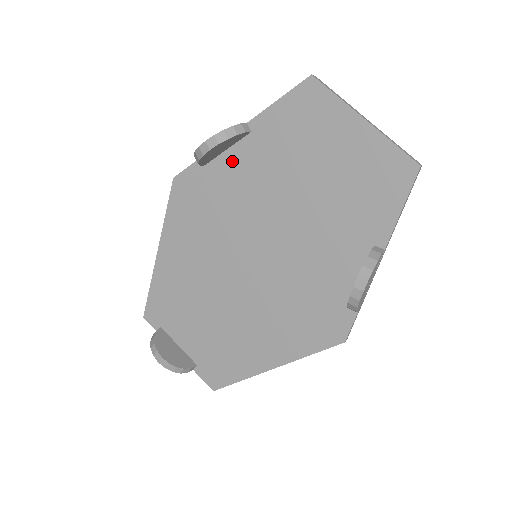
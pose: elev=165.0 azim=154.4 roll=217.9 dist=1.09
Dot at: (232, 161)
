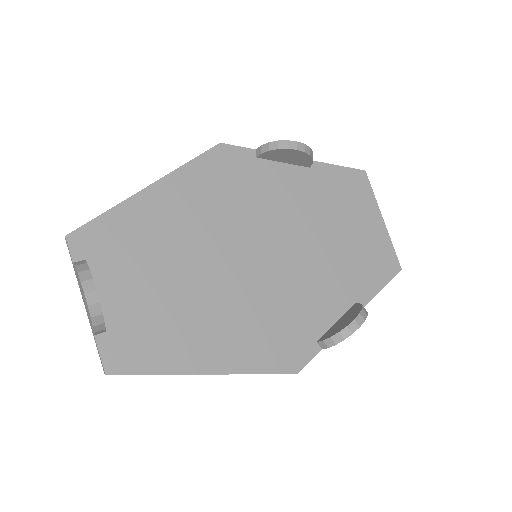
Dot at: (283, 173)
